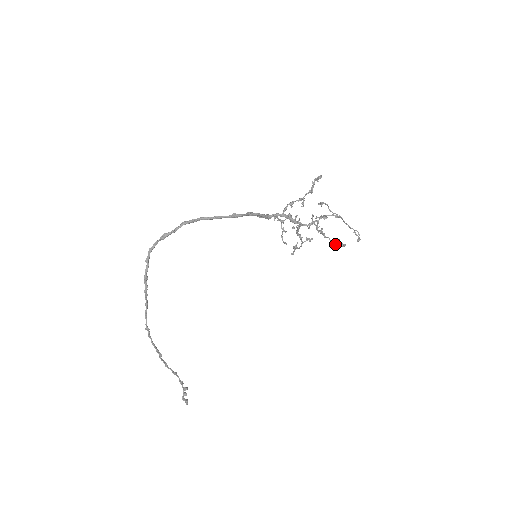
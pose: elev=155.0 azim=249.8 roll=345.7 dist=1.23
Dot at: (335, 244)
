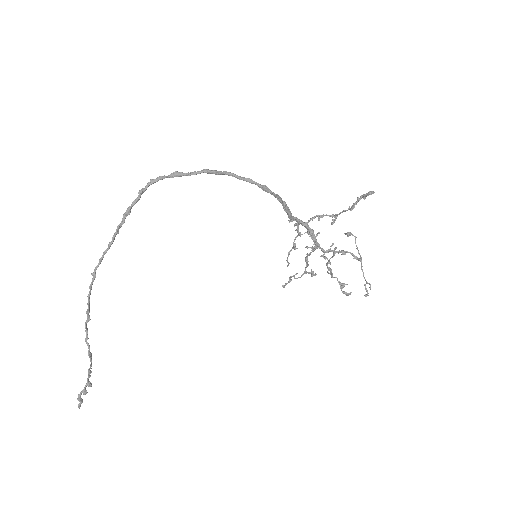
Dot at: (341, 287)
